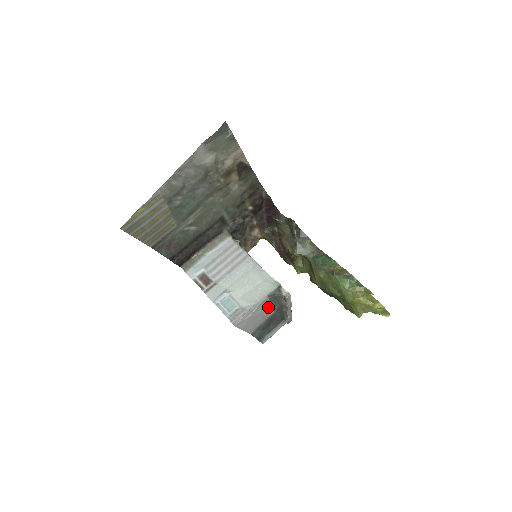
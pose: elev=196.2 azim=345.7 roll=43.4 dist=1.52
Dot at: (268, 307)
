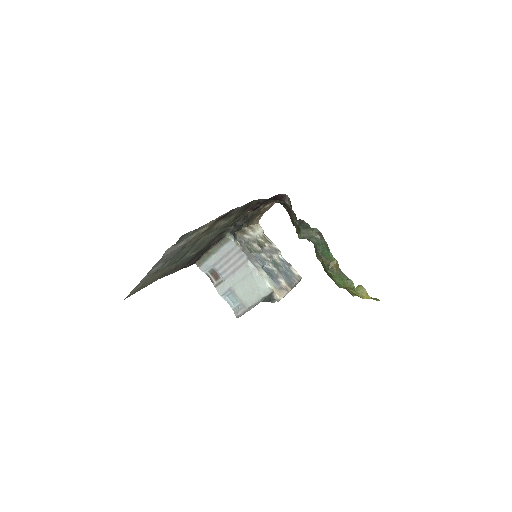
Dot at: occluded
